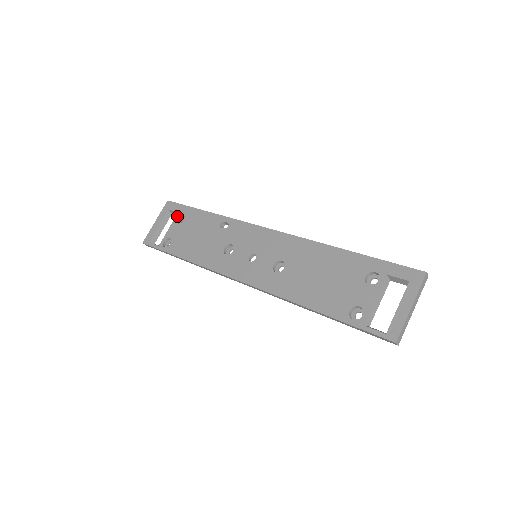
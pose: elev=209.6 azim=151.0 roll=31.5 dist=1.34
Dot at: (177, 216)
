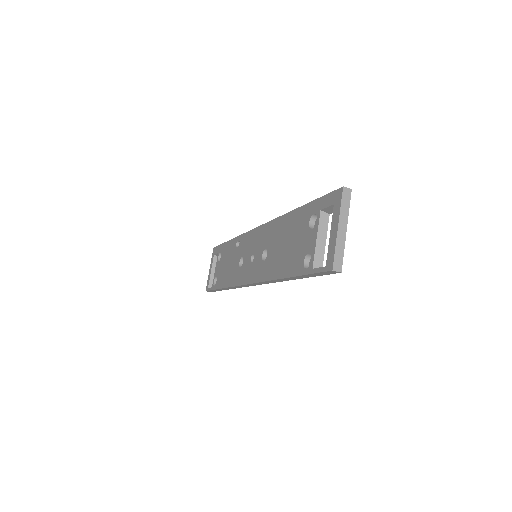
Dot at: (218, 256)
